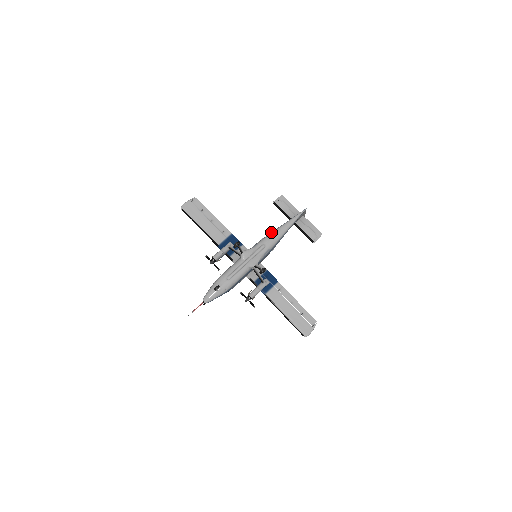
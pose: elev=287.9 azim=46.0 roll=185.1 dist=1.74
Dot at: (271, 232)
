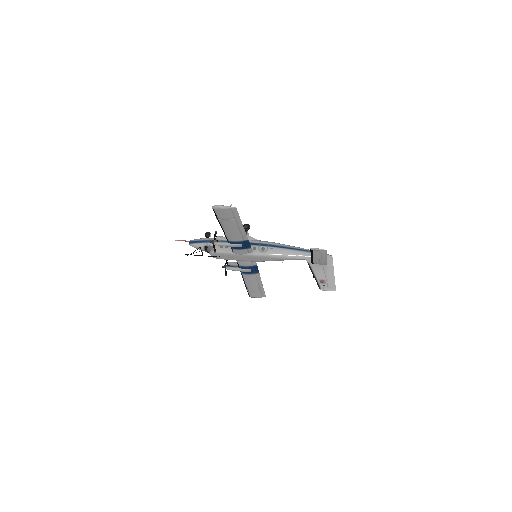
Dot at: occluded
